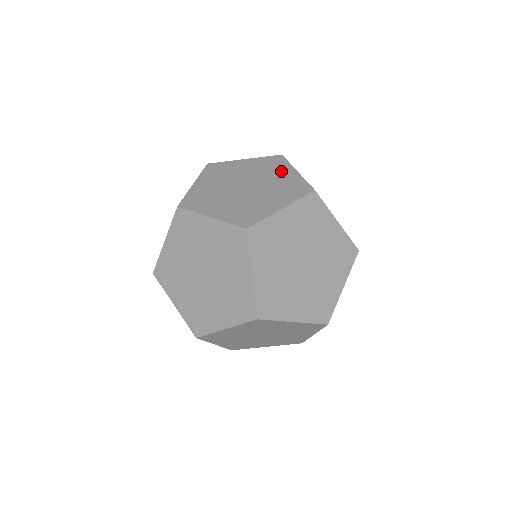
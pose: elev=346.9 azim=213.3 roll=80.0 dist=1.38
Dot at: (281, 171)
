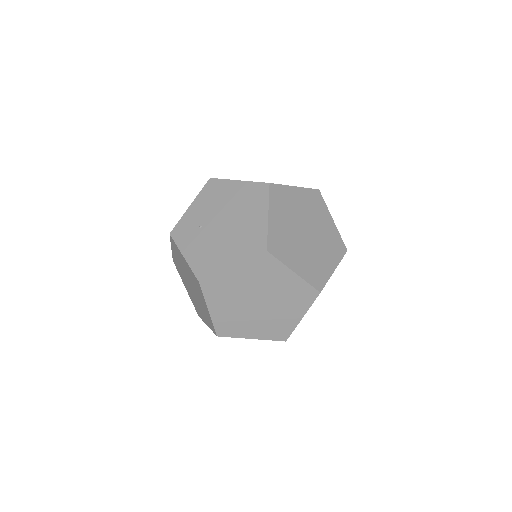
Dot at: (295, 309)
